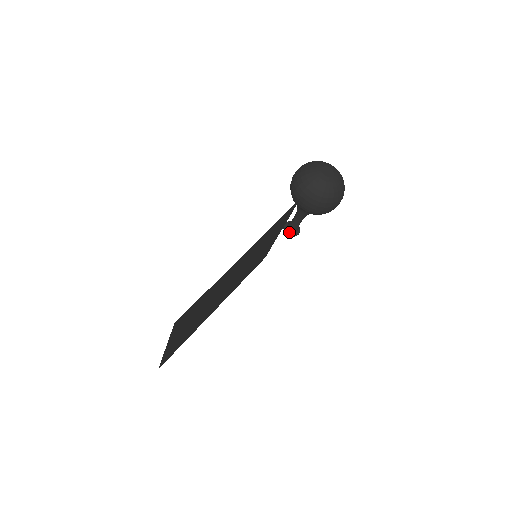
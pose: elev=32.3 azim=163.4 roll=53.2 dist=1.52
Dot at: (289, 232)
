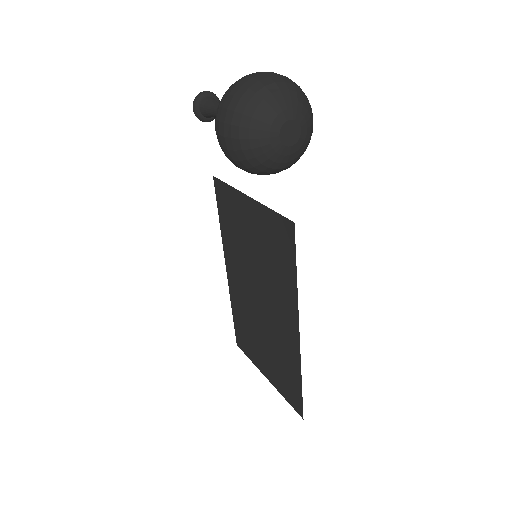
Dot at: (211, 120)
